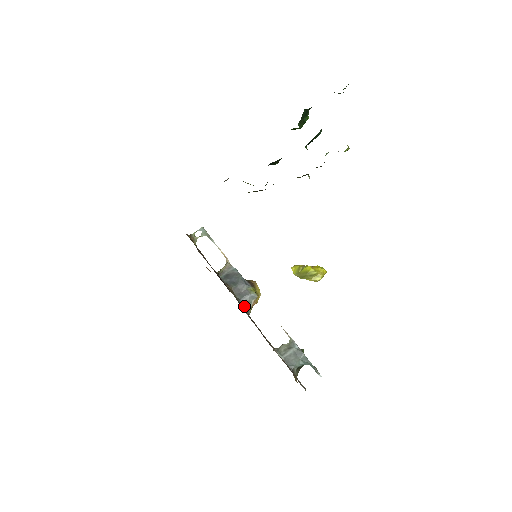
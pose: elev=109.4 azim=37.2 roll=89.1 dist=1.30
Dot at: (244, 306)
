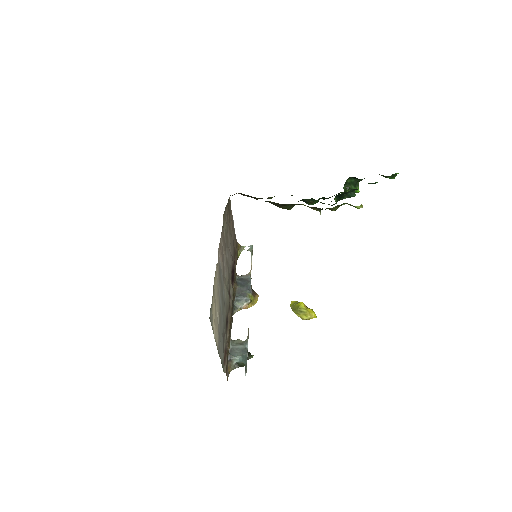
Dot at: (236, 302)
